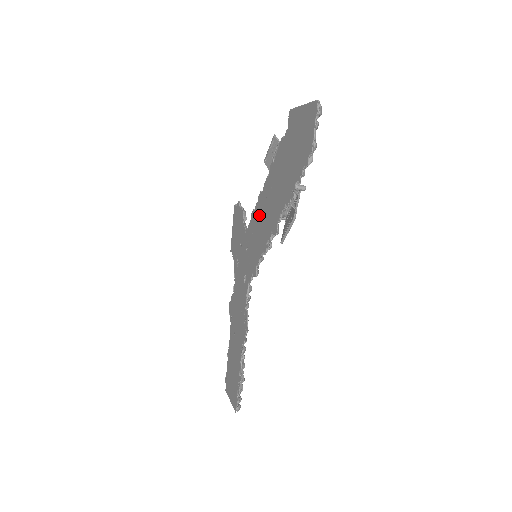
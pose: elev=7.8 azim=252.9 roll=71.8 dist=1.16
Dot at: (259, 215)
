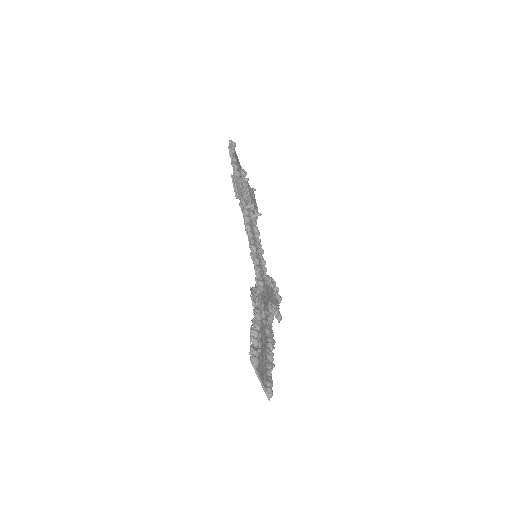
Dot at: (254, 238)
